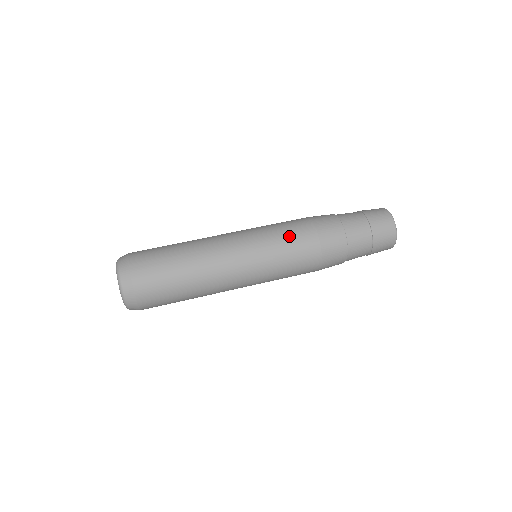
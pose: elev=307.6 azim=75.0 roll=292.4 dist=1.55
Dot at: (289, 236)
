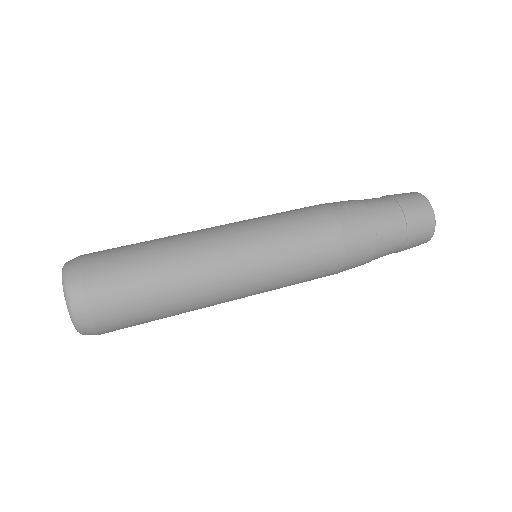
Dot at: (291, 212)
